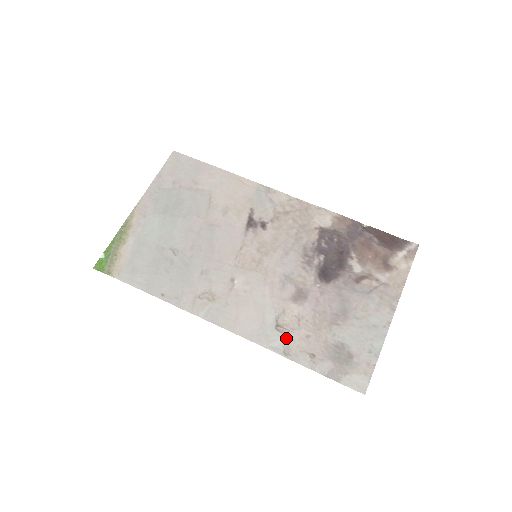
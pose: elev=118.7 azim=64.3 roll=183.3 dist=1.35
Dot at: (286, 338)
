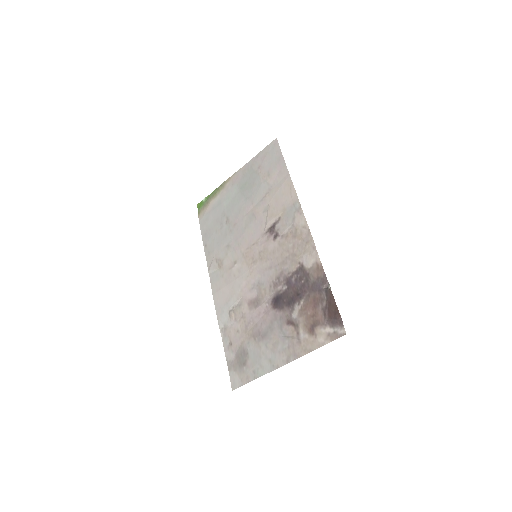
Dot at: (229, 322)
